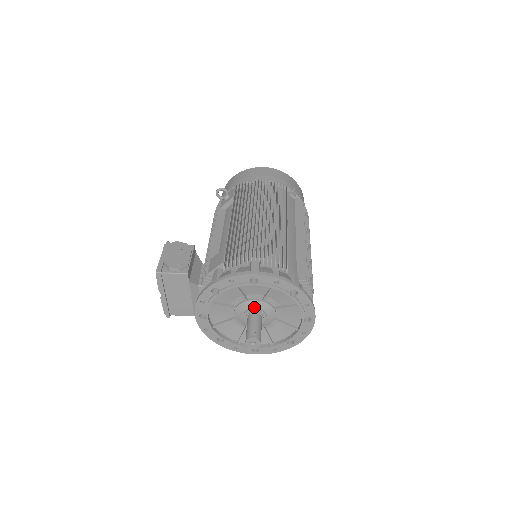
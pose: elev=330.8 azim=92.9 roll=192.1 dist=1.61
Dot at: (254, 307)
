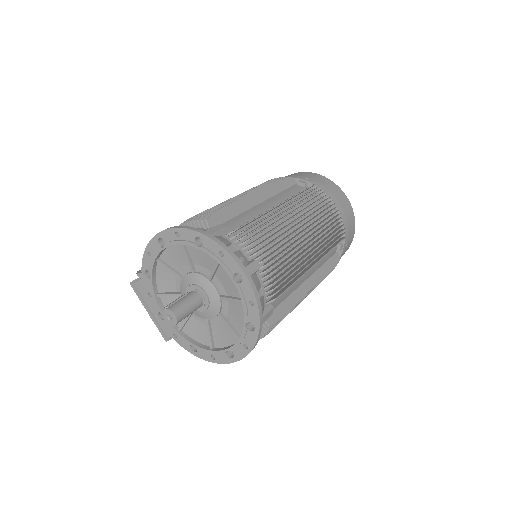
Dot at: (189, 284)
